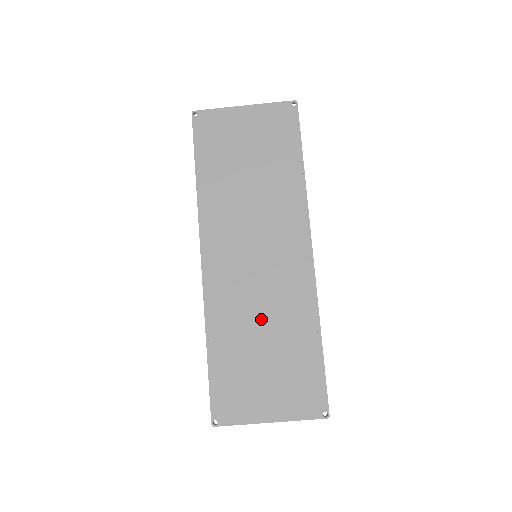
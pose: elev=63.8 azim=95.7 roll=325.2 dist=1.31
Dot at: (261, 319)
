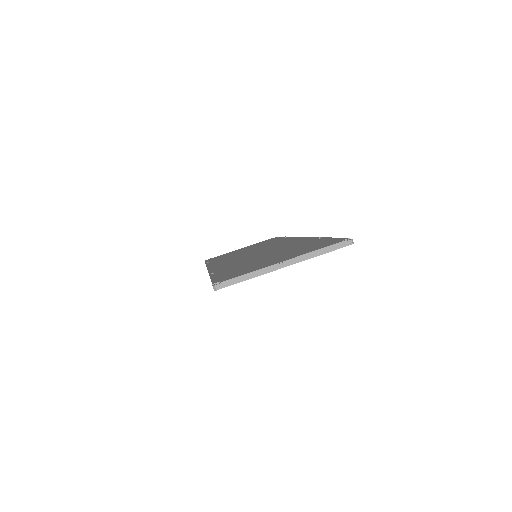
Dot at: (263, 255)
